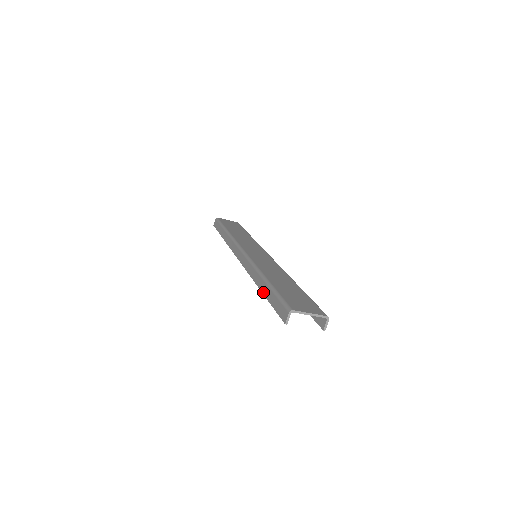
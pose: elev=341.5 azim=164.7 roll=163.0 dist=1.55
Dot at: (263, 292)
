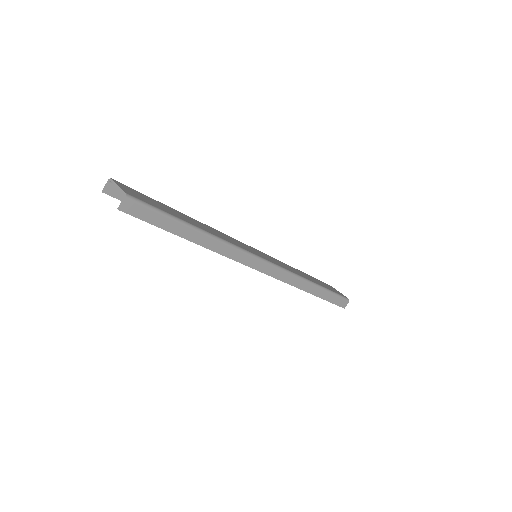
Dot at: occluded
